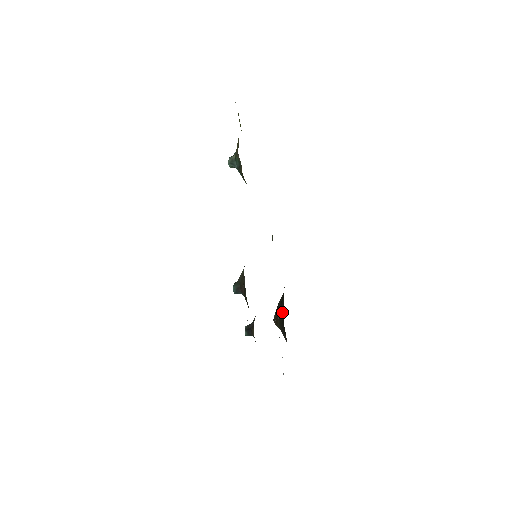
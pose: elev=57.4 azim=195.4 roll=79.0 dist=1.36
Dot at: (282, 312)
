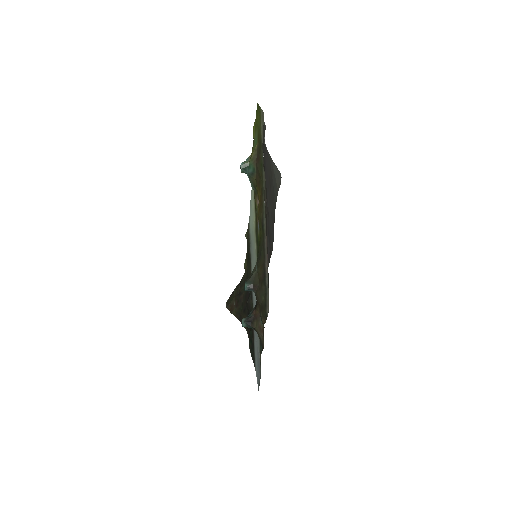
Dot at: (242, 301)
